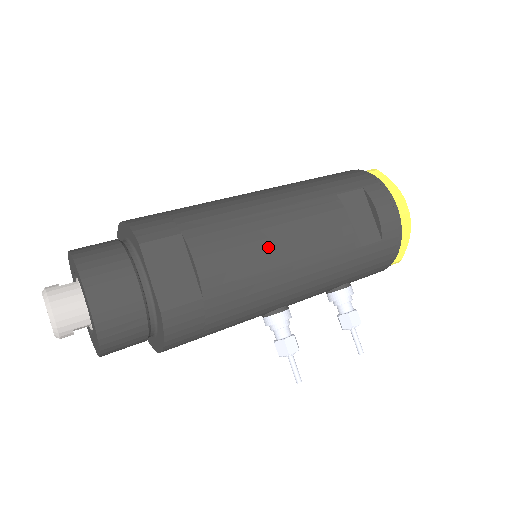
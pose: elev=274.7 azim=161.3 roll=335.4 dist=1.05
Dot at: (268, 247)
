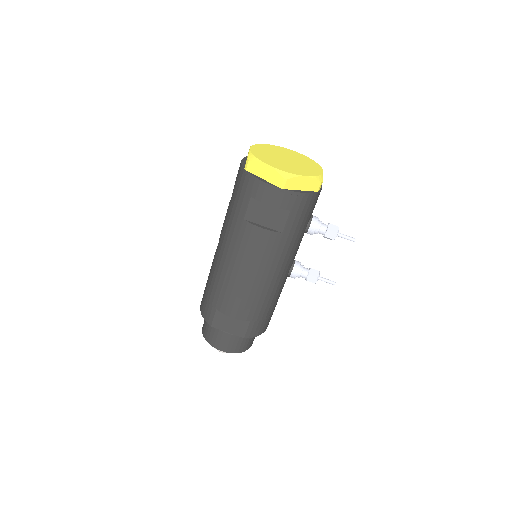
Dot at: (246, 284)
